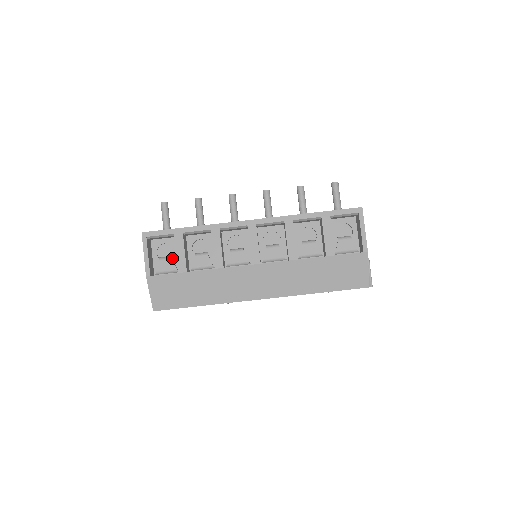
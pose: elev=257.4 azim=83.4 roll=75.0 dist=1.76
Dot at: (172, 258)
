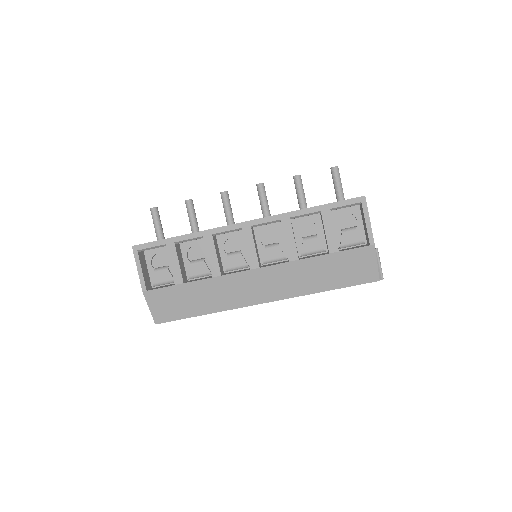
Dot at: (168, 268)
